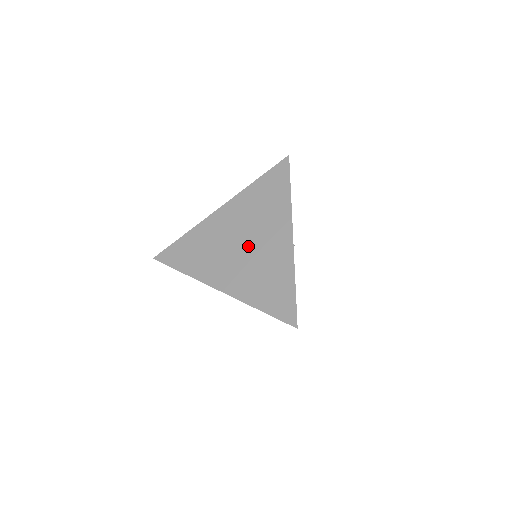
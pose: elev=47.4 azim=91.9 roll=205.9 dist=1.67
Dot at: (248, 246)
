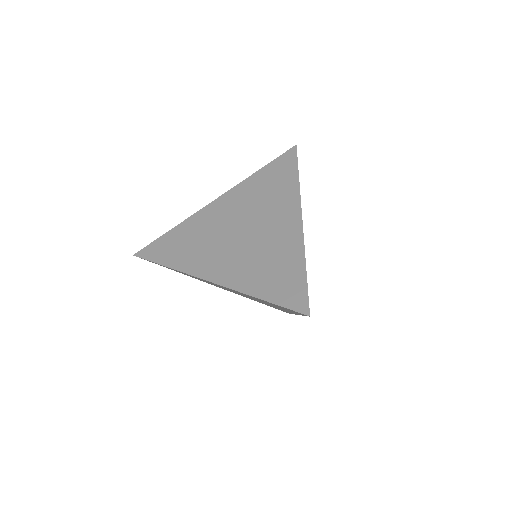
Dot at: (248, 233)
